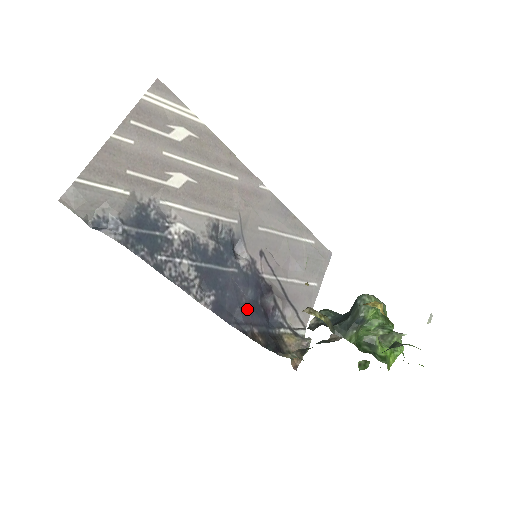
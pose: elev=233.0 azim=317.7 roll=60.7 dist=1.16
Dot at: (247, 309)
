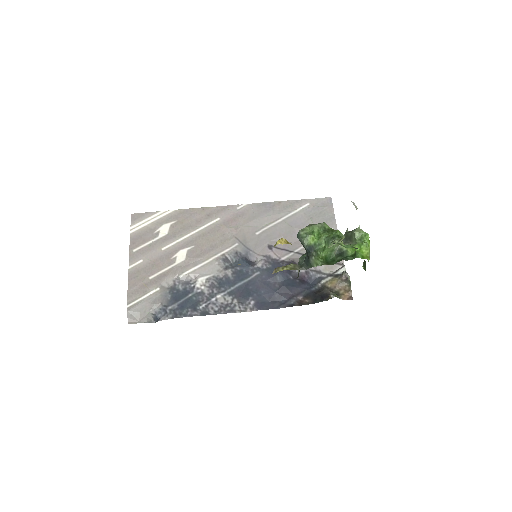
Dot at: (284, 290)
